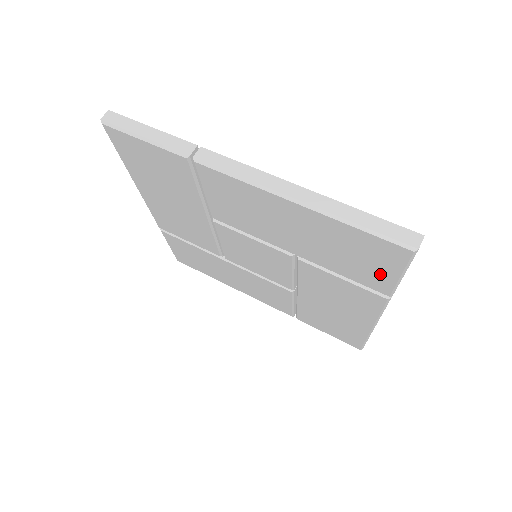
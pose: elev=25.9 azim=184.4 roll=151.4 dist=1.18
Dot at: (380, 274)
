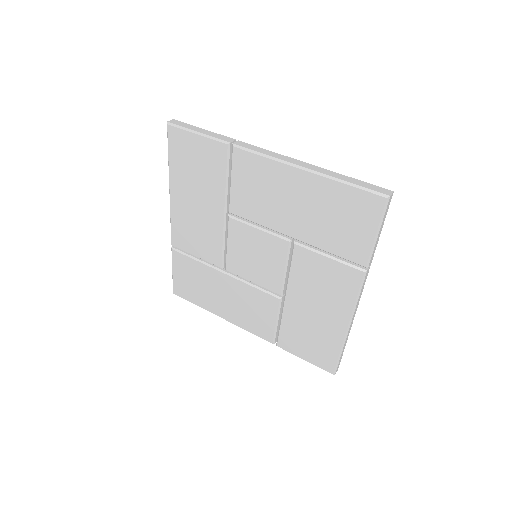
Dot at: (360, 237)
